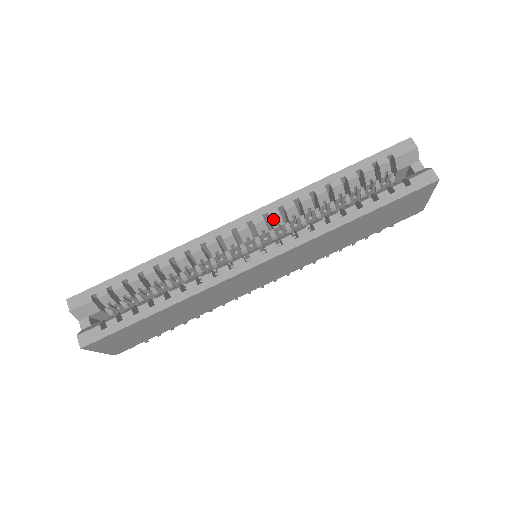
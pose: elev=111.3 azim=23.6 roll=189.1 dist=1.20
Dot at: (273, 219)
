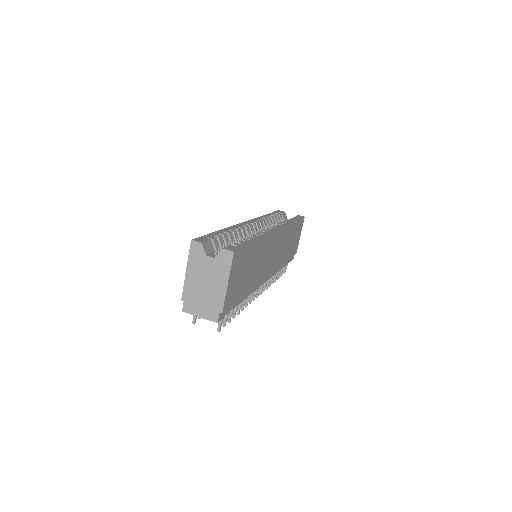
Dot at: (261, 223)
